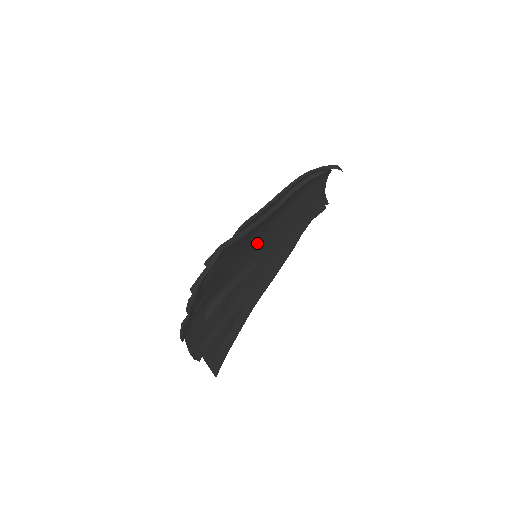
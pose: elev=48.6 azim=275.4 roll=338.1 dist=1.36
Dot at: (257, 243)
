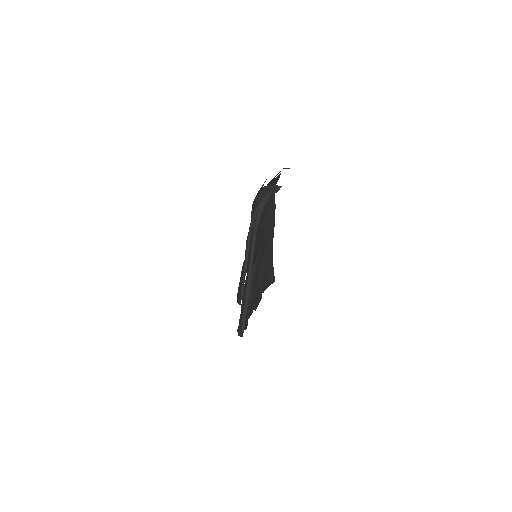
Dot at: occluded
